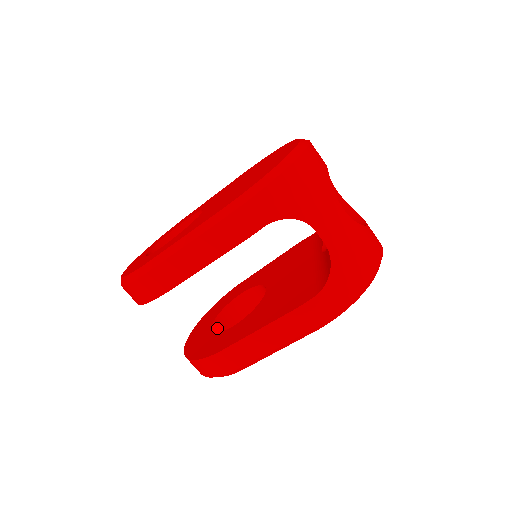
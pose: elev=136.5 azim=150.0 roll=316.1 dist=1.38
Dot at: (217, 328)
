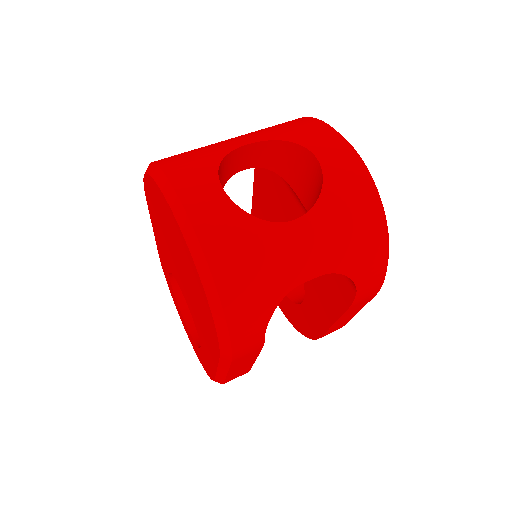
Dot at: occluded
